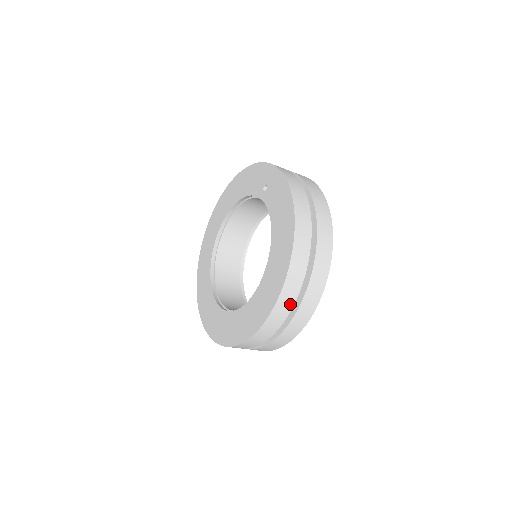
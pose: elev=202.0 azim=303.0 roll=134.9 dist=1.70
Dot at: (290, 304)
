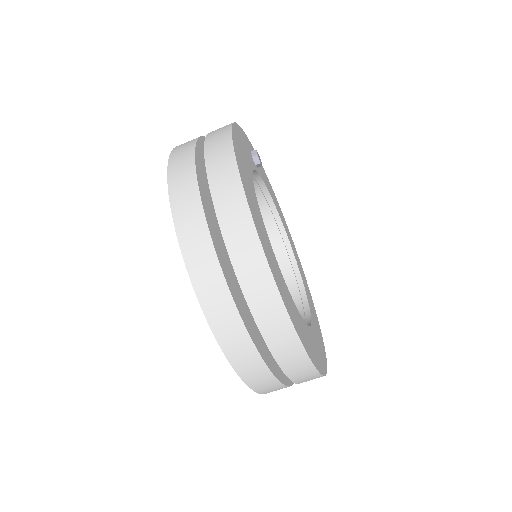
Dot at: (207, 247)
